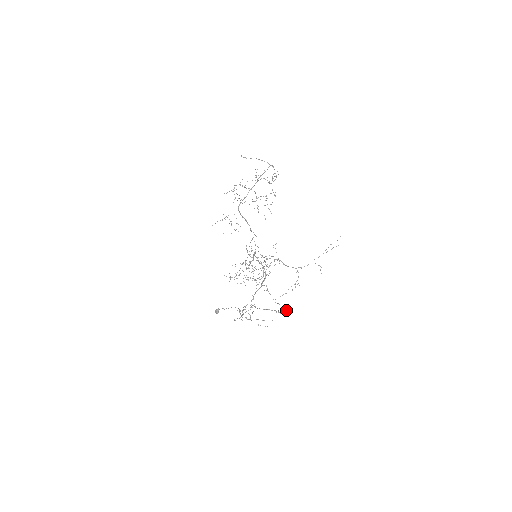
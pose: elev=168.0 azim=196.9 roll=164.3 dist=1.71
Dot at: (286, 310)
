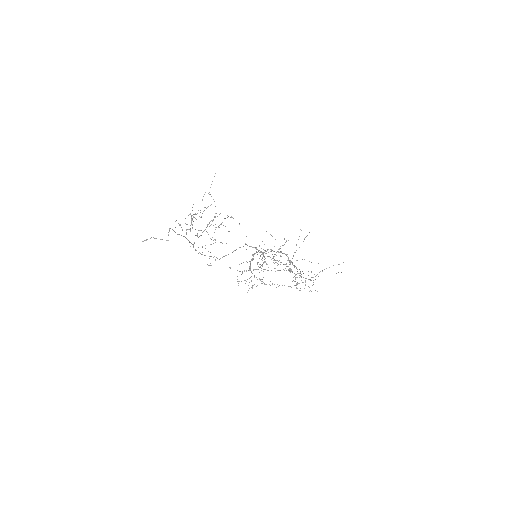
Dot at: occluded
